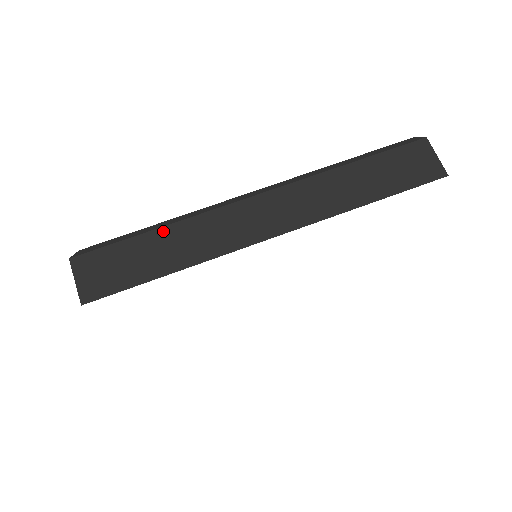
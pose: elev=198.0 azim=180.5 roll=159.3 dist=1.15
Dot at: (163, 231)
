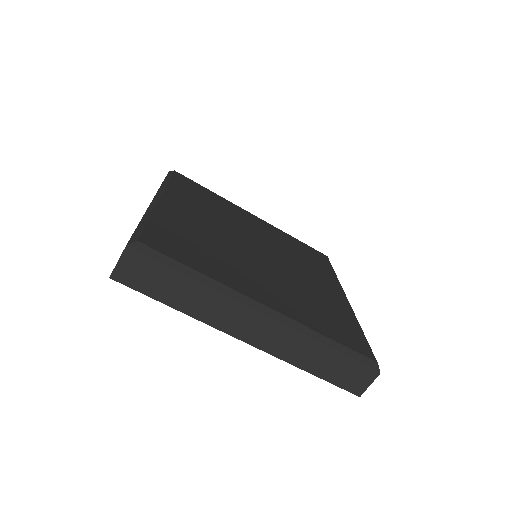
Dot at: (193, 283)
